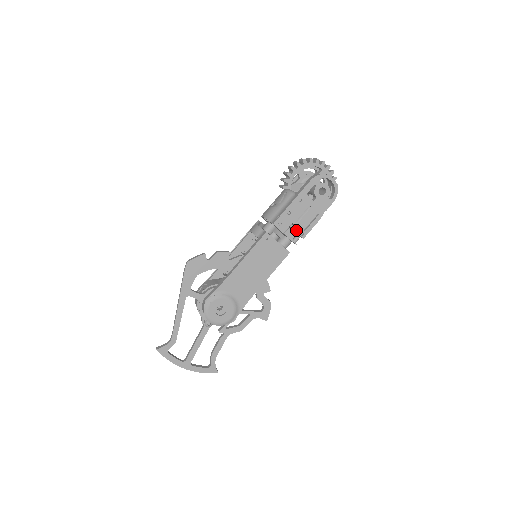
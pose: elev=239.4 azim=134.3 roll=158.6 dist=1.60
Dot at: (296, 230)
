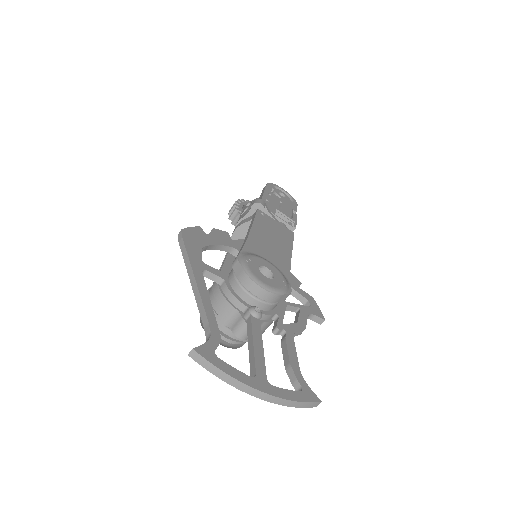
Dot at: occluded
